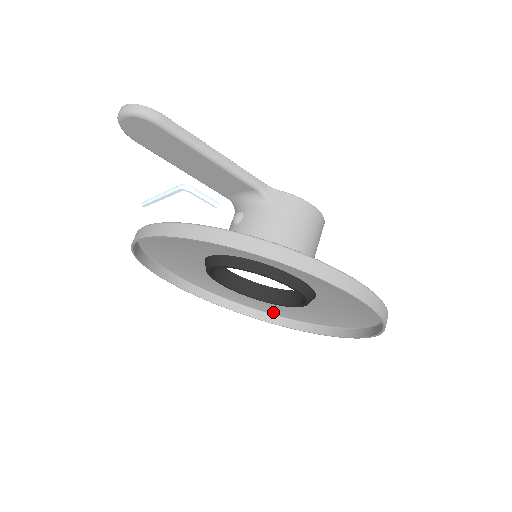
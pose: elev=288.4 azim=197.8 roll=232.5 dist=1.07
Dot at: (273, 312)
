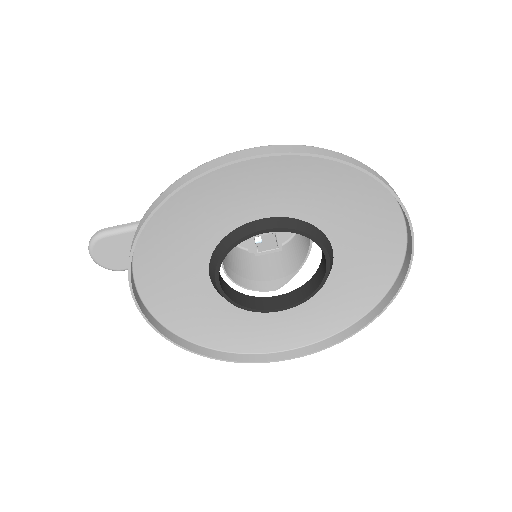
Dot at: (365, 307)
